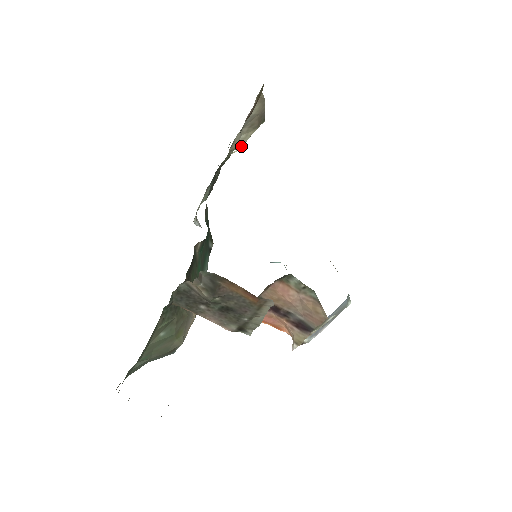
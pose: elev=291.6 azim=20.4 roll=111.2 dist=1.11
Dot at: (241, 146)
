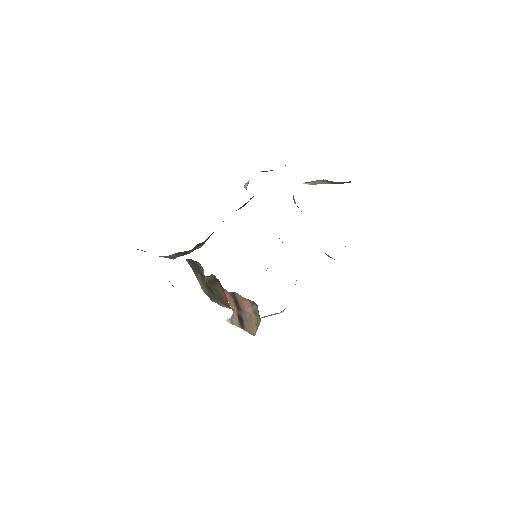
Dot at: (312, 184)
